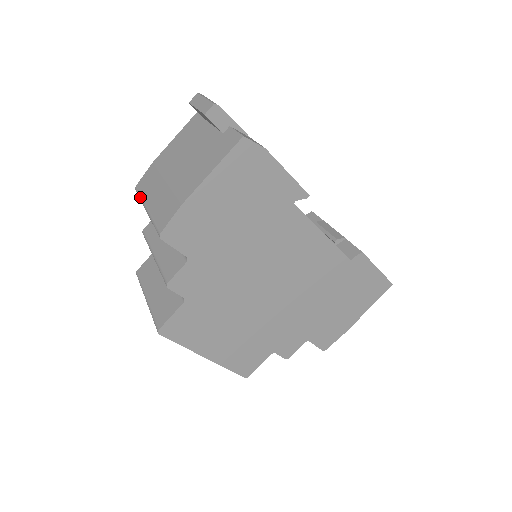
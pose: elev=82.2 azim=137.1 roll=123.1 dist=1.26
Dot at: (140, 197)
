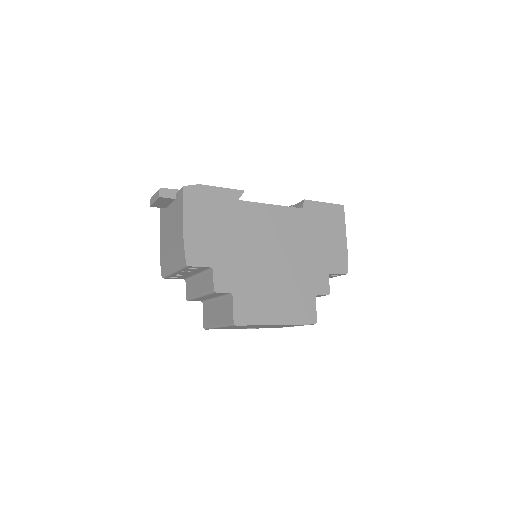
Dot at: (167, 274)
